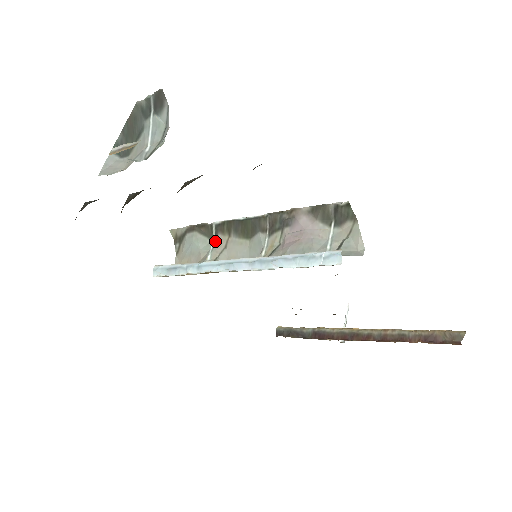
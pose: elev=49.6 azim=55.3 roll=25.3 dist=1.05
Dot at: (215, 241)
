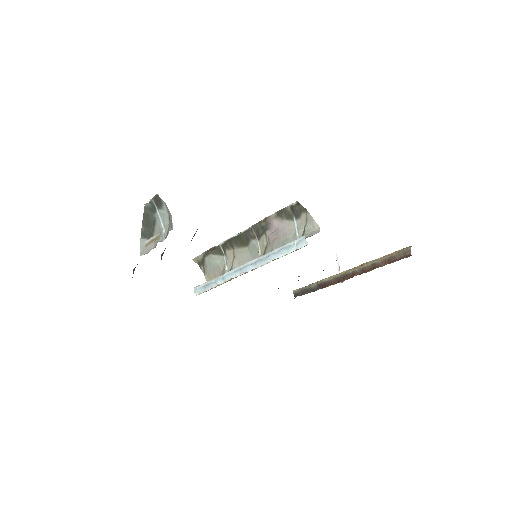
Dot at: (226, 256)
